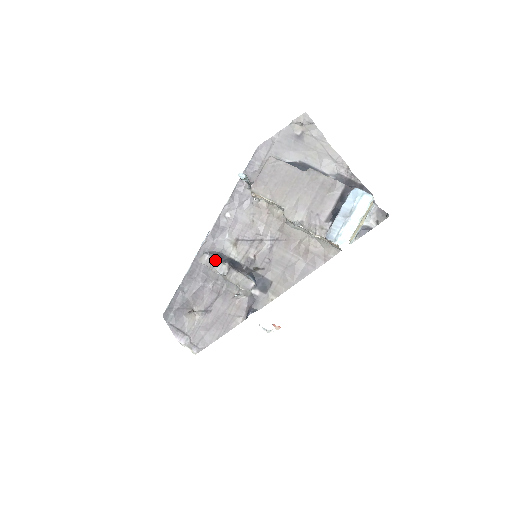
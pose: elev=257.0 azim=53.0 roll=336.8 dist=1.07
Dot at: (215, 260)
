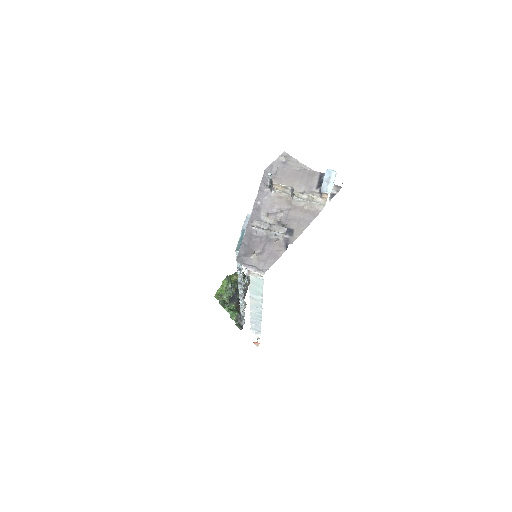
Dot at: (262, 222)
